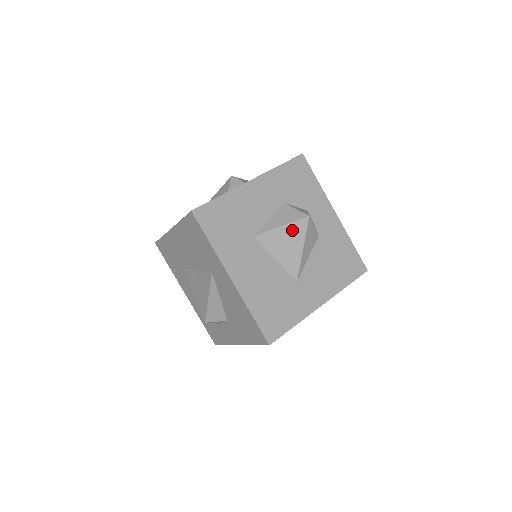
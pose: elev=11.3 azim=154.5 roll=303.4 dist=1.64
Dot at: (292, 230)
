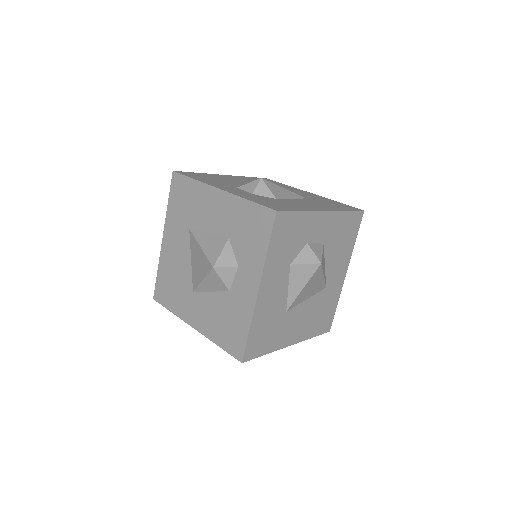
Dot at: (312, 281)
